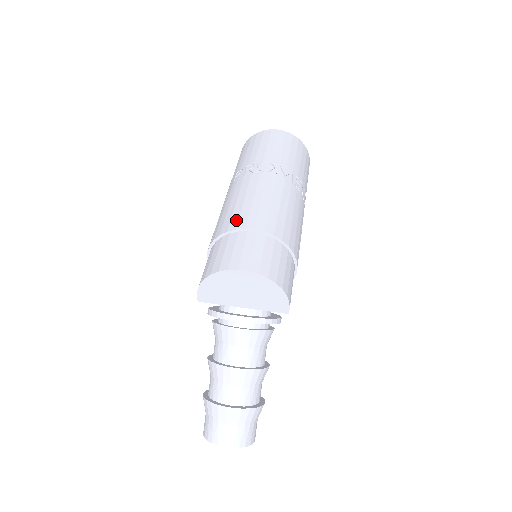
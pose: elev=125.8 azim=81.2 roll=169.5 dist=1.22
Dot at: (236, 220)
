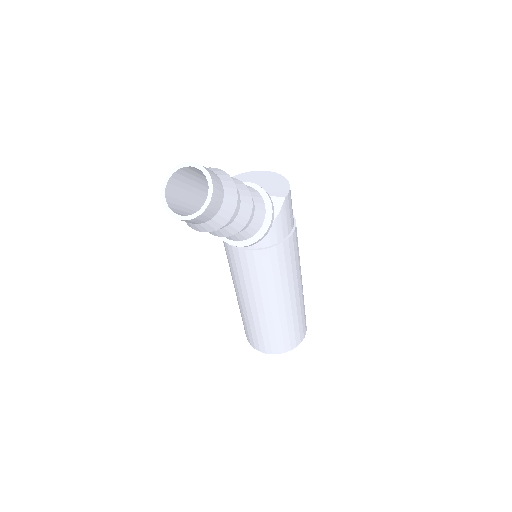
Dot at: occluded
